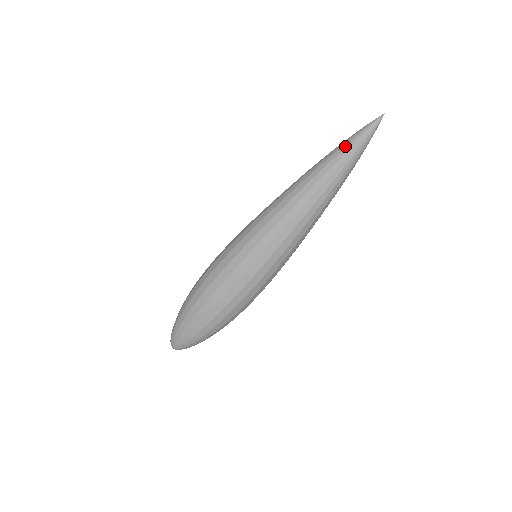
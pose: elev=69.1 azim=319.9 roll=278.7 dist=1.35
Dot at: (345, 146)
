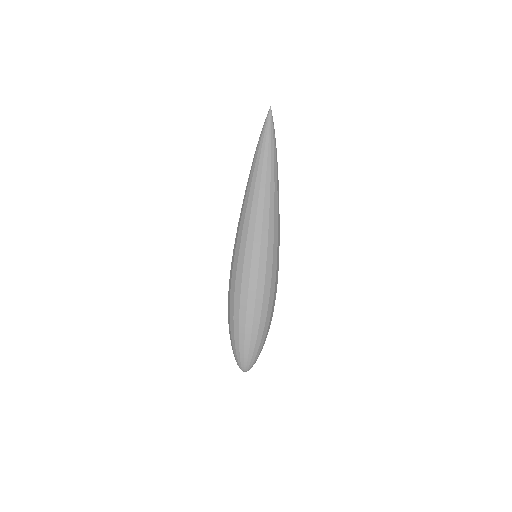
Dot at: occluded
